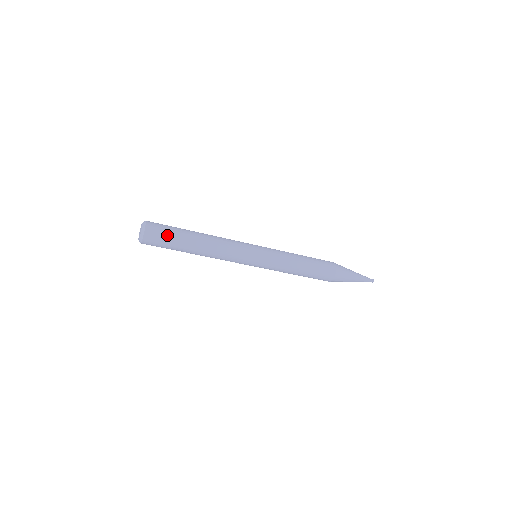
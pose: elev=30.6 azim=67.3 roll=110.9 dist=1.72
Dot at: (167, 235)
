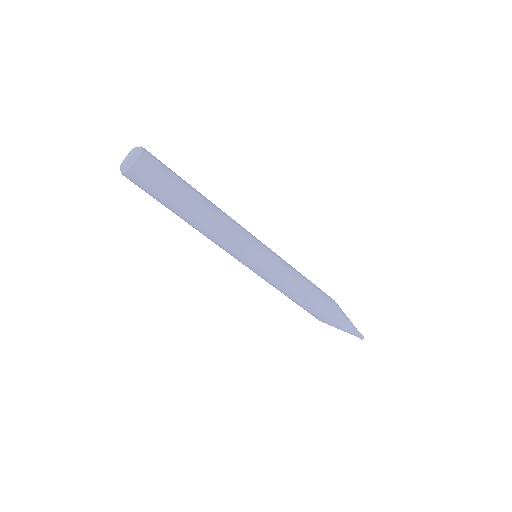
Dot at: (166, 176)
